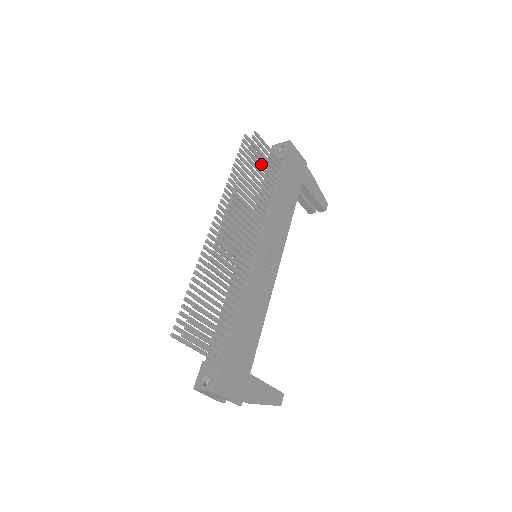
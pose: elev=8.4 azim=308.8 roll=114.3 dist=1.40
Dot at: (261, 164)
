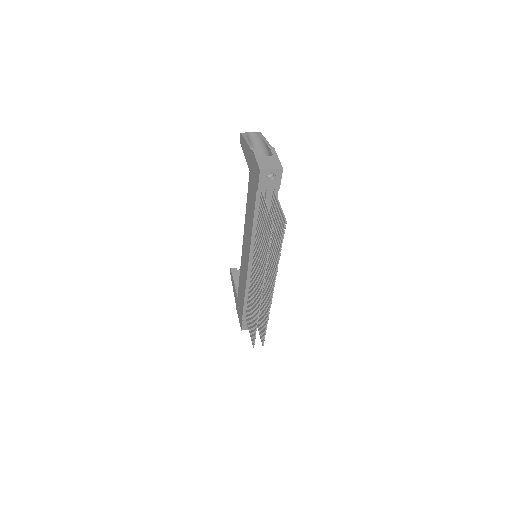
Dot at: occluded
